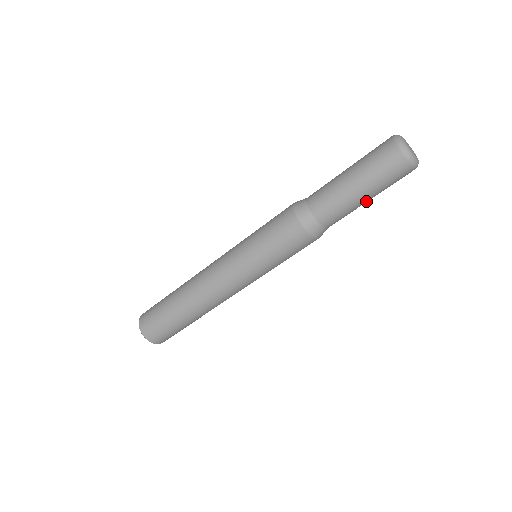
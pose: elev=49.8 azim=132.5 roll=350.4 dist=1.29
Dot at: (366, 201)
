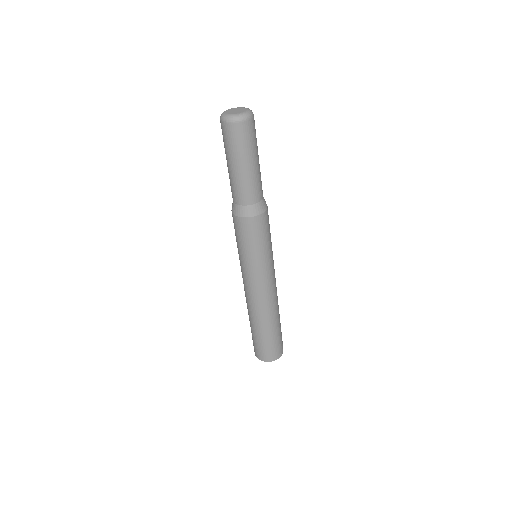
Dot at: (258, 161)
